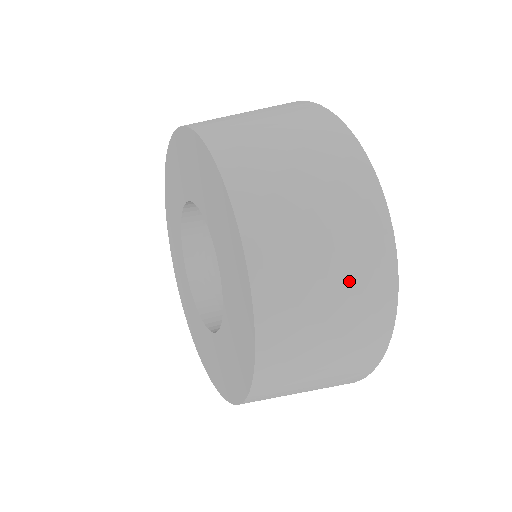
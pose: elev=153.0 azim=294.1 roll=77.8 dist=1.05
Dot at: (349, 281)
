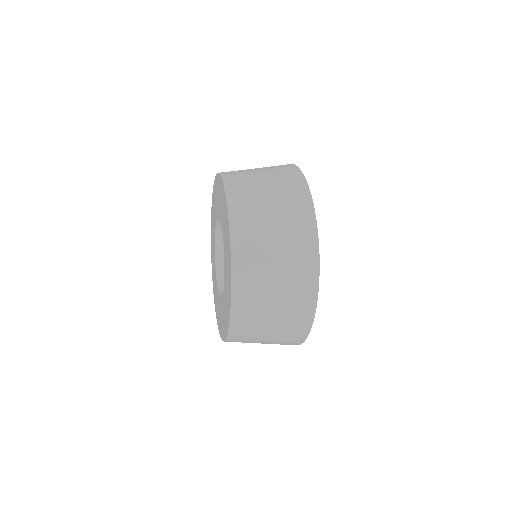
Dot at: (288, 250)
